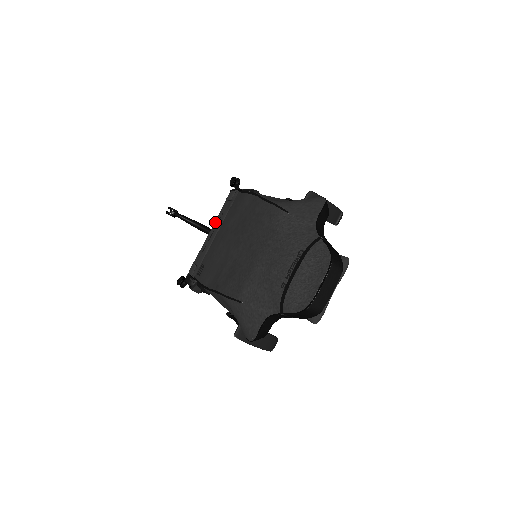
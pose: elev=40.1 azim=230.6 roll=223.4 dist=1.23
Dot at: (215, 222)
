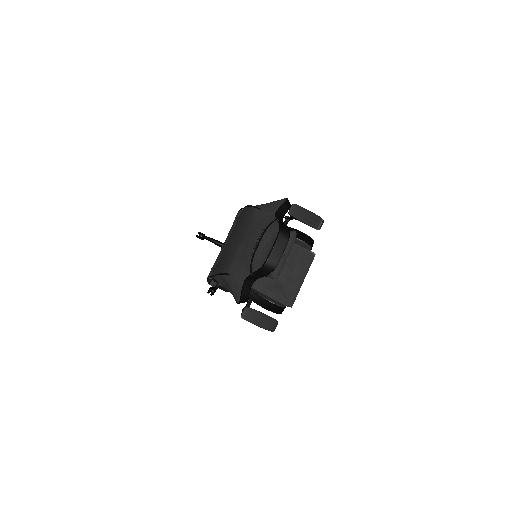
Dot at: occluded
